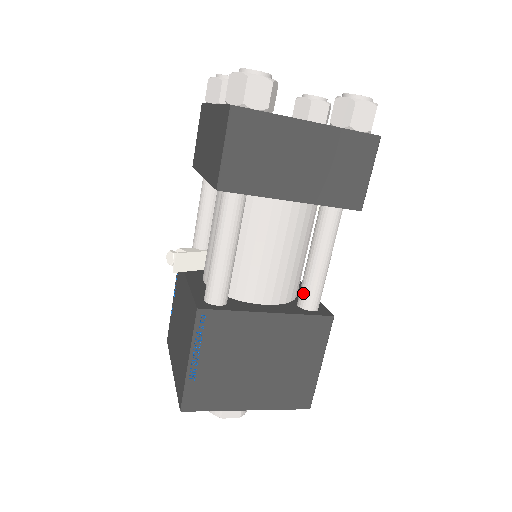
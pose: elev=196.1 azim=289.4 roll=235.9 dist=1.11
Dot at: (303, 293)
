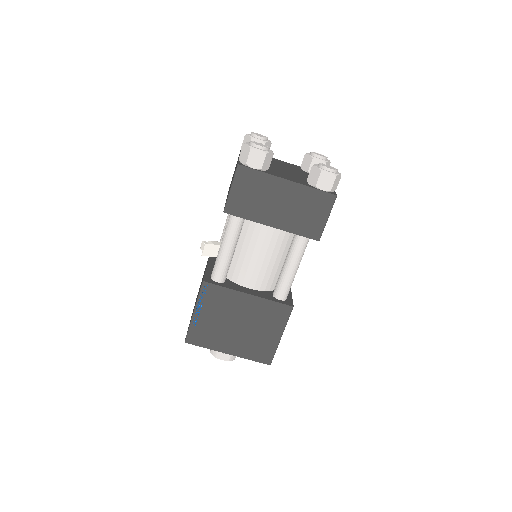
Dot at: (276, 287)
